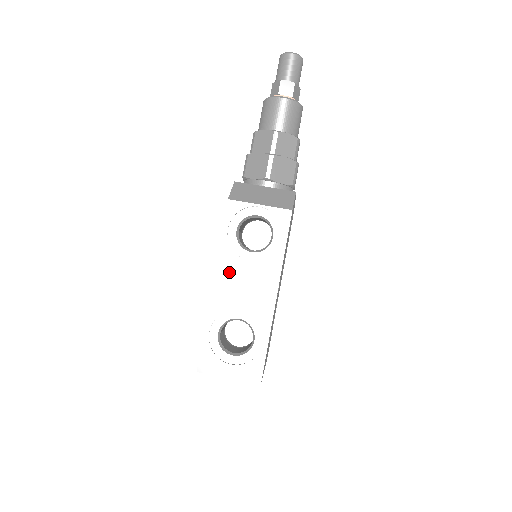
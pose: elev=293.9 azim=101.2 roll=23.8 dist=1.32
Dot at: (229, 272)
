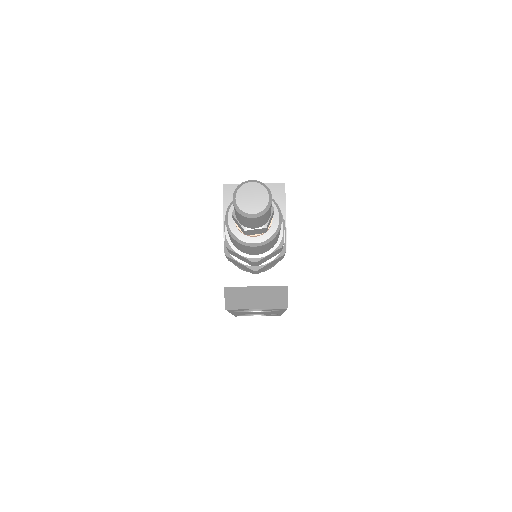
Dot at: occluded
